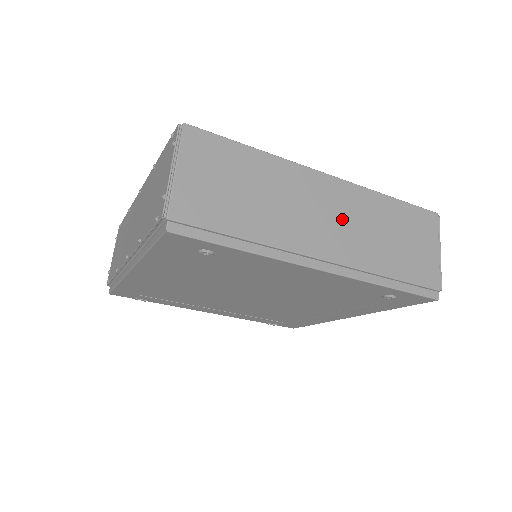
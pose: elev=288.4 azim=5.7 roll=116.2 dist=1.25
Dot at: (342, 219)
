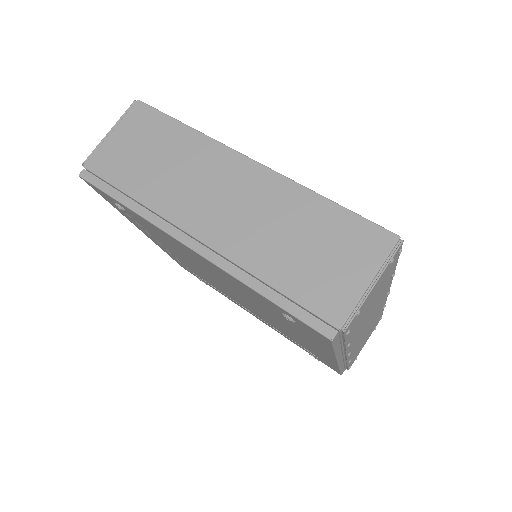
Dot at: (242, 206)
